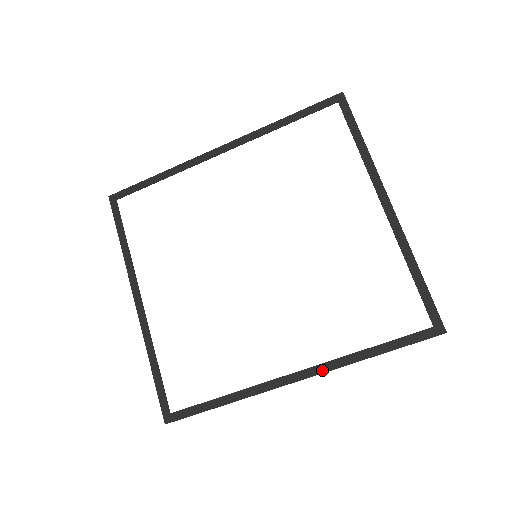
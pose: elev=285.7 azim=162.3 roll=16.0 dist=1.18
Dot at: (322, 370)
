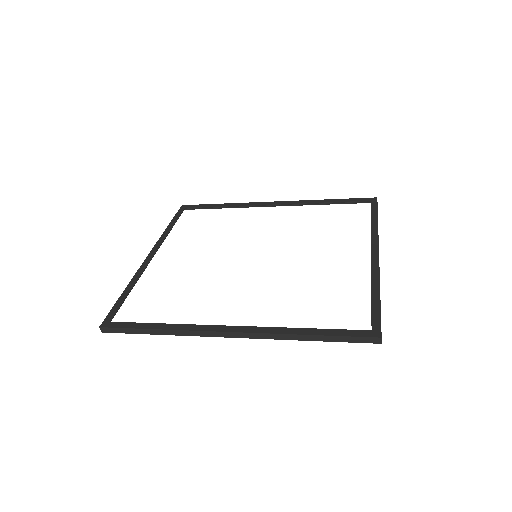
Dot at: (255, 330)
